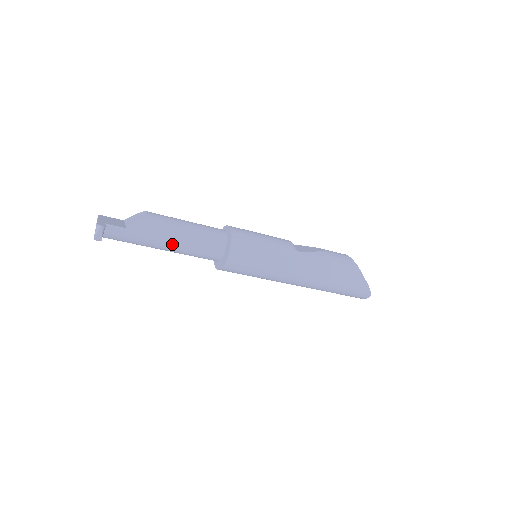
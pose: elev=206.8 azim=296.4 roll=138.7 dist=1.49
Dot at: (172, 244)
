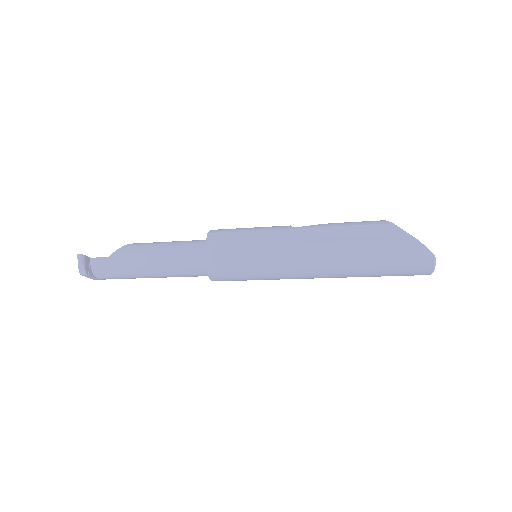
Dot at: (153, 261)
